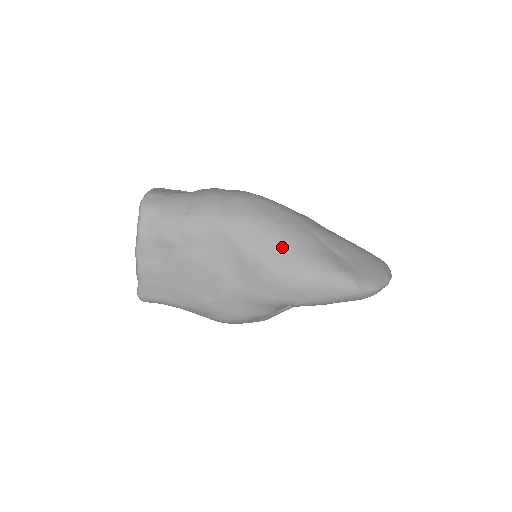
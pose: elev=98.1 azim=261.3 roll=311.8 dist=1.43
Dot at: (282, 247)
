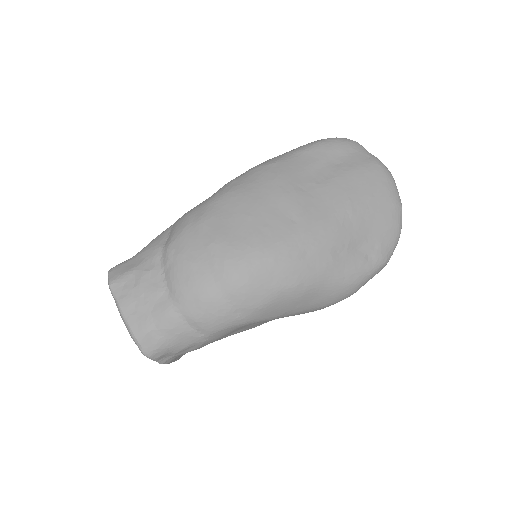
Dot at: (313, 297)
